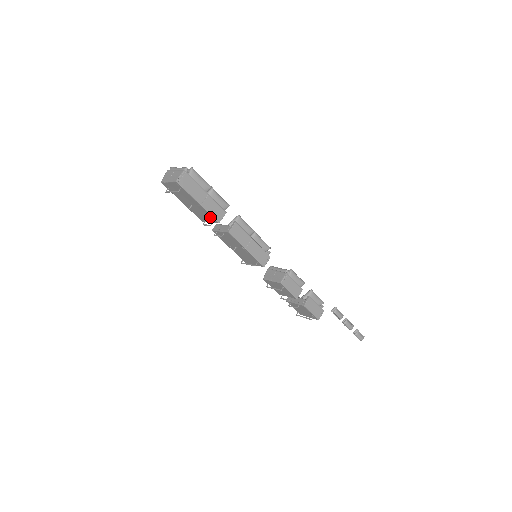
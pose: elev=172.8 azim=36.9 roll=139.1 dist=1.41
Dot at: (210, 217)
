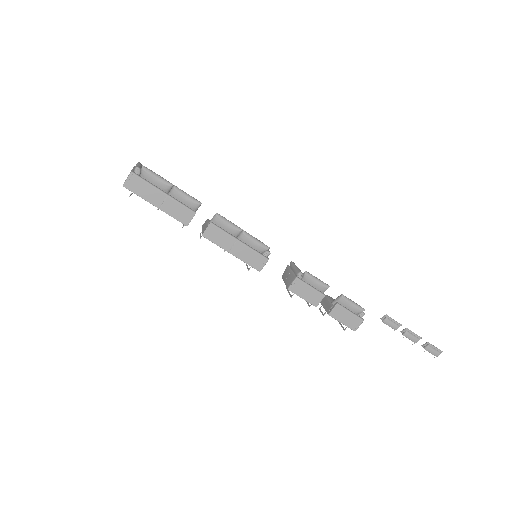
Dot at: (178, 219)
